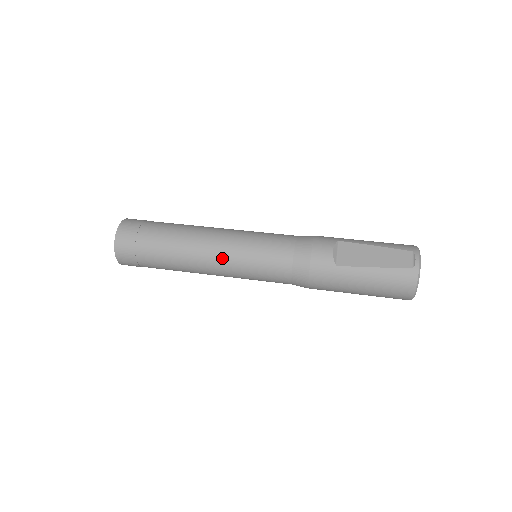
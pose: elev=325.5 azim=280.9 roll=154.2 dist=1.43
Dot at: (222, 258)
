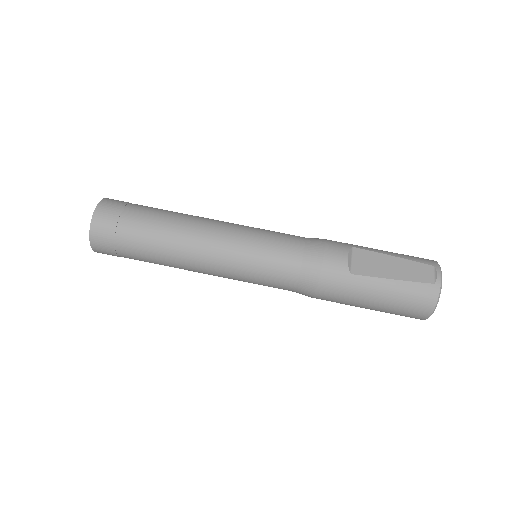
Dot at: (220, 254)
